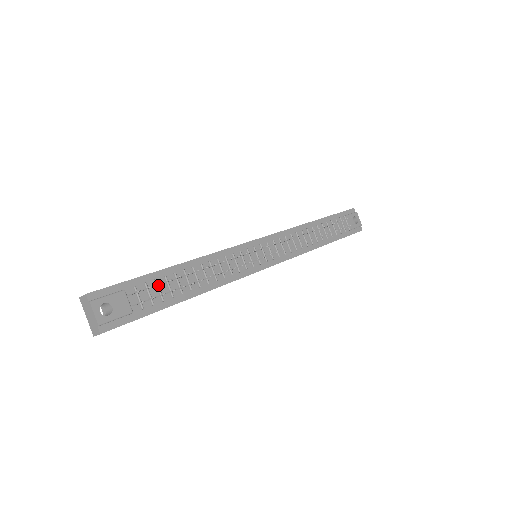
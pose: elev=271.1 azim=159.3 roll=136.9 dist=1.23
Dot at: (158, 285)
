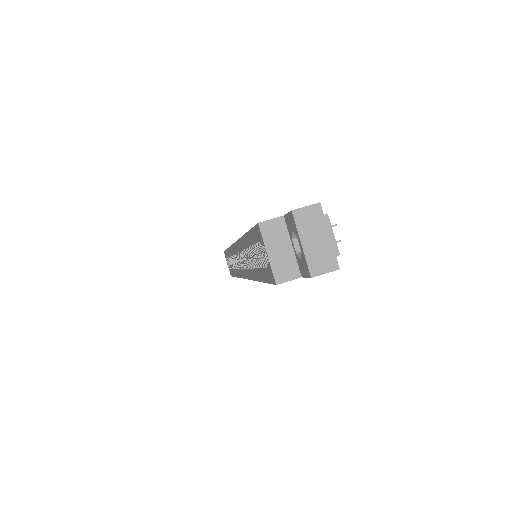
Dot at: occluded
